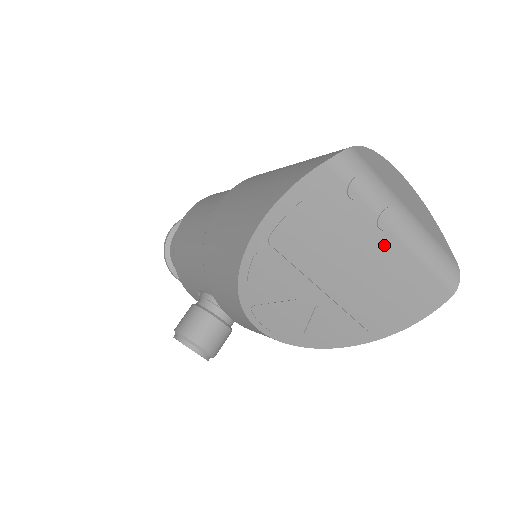
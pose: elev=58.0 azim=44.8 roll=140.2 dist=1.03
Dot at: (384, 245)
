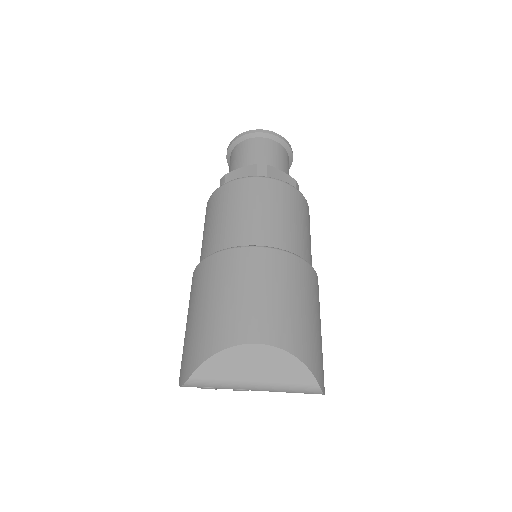
Dot at: occluded
